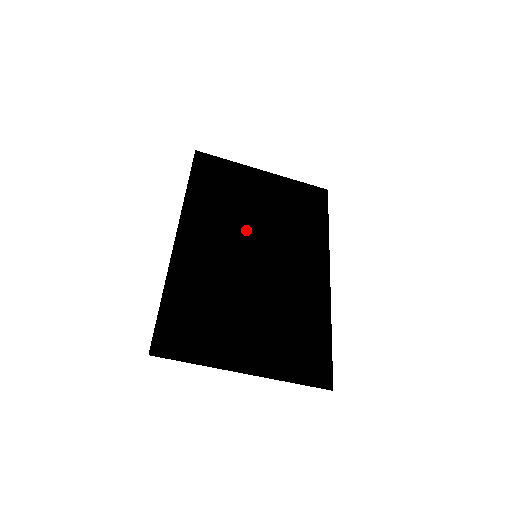
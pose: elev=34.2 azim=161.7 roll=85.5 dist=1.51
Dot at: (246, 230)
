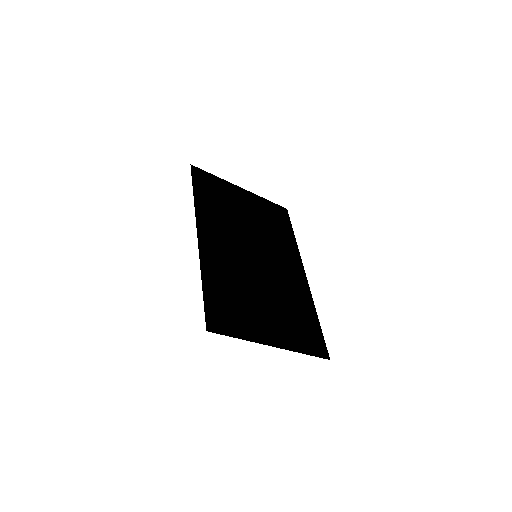
Dot at: (244, 235)
